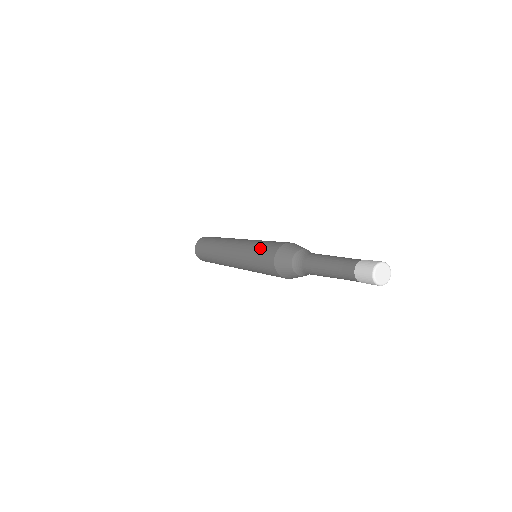
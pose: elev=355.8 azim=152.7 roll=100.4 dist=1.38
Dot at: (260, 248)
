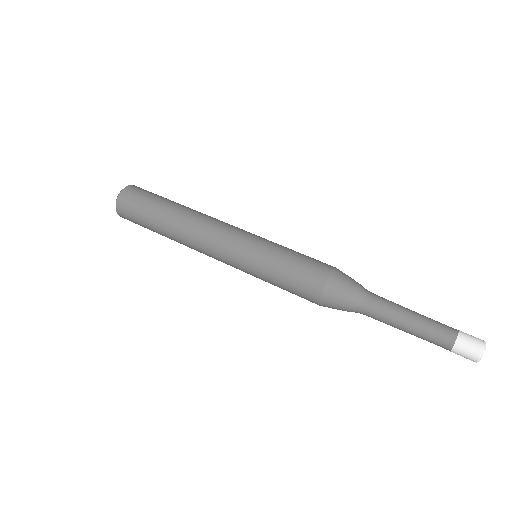
Dot at: (285, 274)
